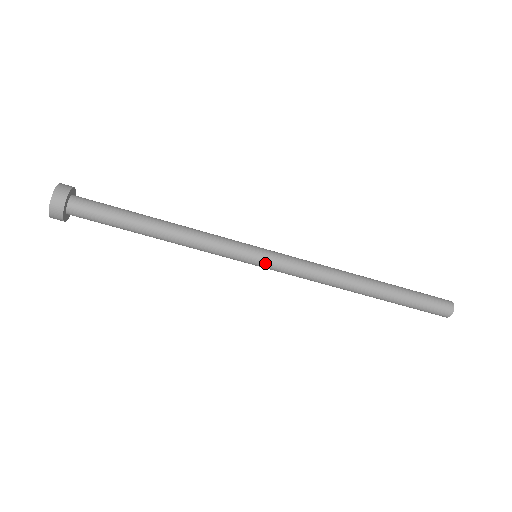
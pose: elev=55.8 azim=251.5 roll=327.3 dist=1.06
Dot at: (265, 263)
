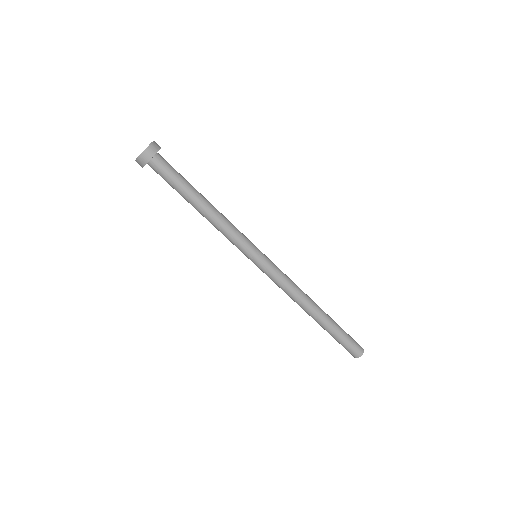
Dot at: (259, 265)
